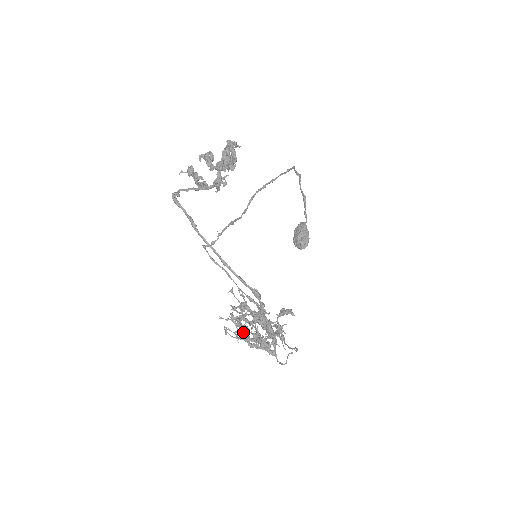
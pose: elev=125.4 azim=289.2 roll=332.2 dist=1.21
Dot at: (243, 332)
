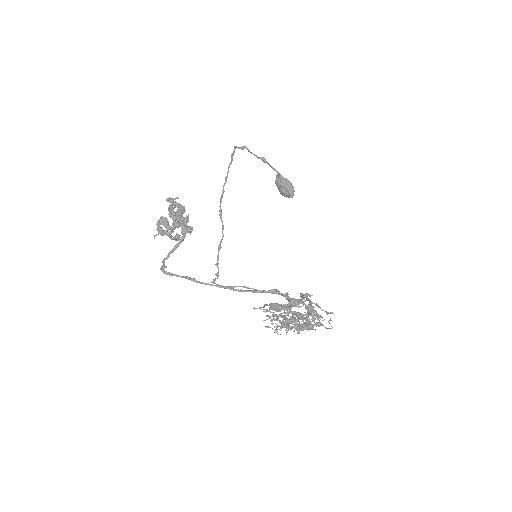
Dot at: (286, 326)
